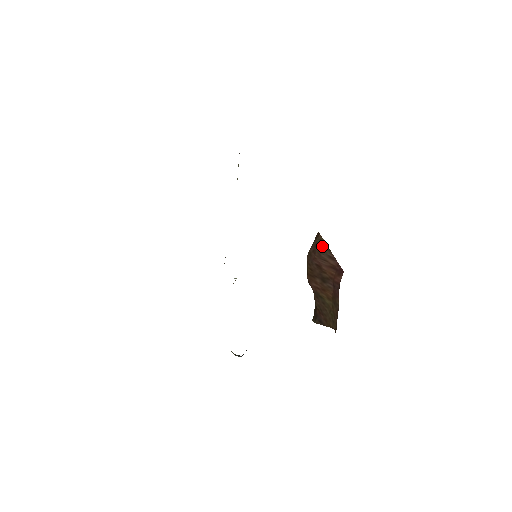
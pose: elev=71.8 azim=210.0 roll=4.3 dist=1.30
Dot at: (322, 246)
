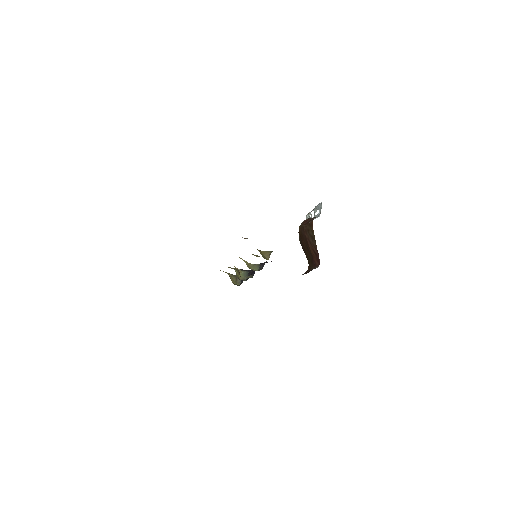
Dot at: (312, 236)
